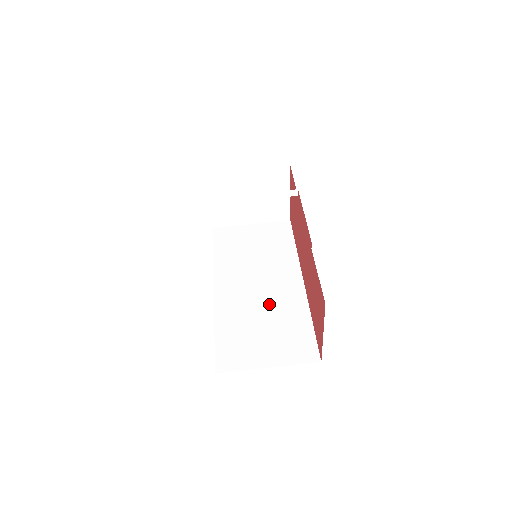
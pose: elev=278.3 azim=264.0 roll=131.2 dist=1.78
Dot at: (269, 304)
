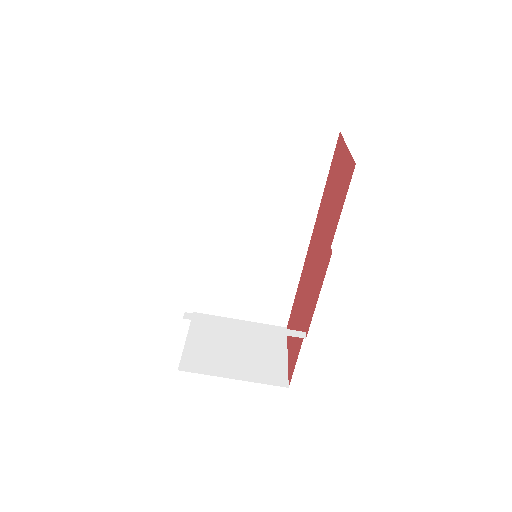
Dot at: (261, 260)
